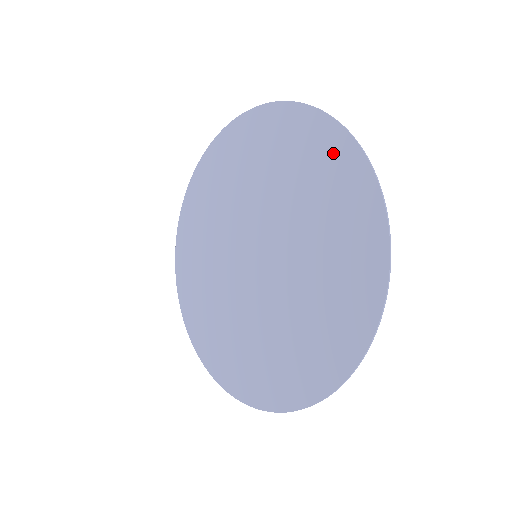
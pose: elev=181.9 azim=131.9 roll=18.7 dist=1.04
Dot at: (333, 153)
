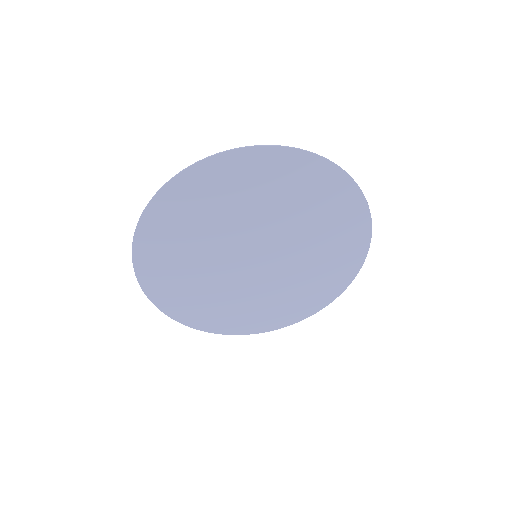
Dot at: (349, 262)
